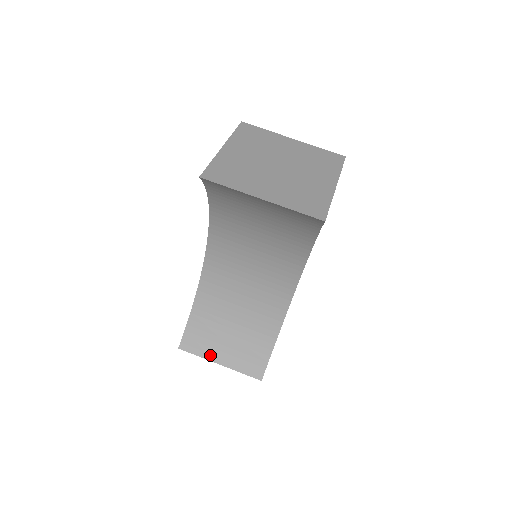
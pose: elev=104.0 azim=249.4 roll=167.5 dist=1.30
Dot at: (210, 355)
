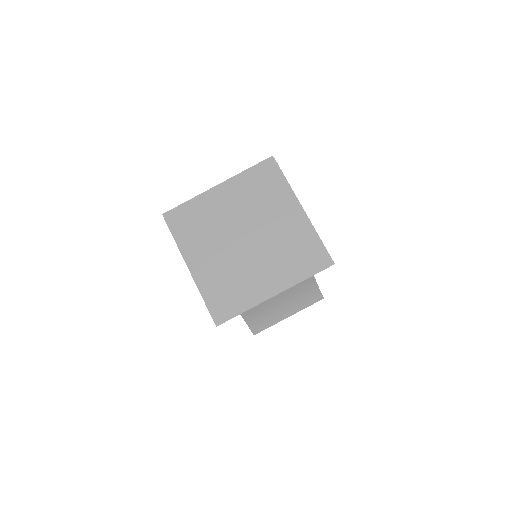
Dot at: (278, 319)
